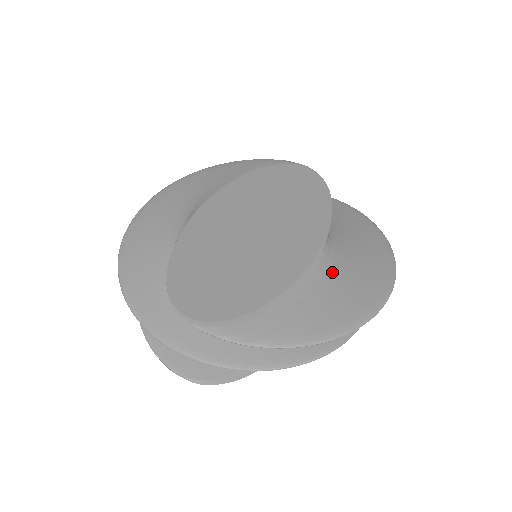
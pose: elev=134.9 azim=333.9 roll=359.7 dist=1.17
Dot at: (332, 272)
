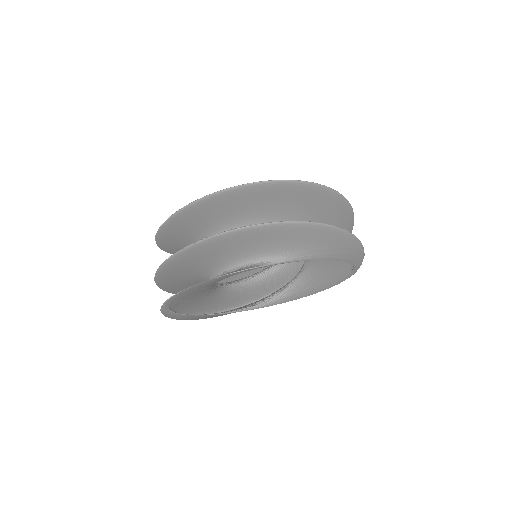
Dot at: occluded
